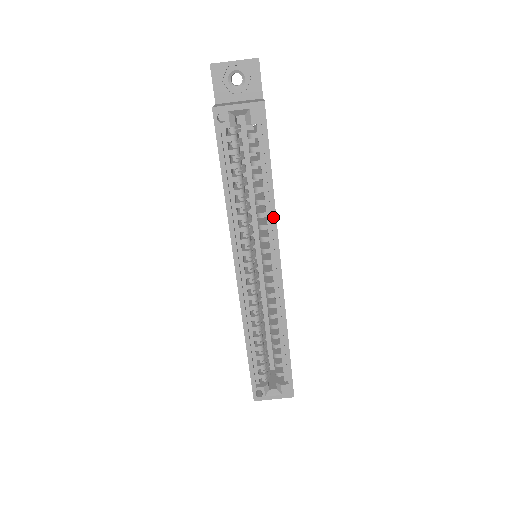
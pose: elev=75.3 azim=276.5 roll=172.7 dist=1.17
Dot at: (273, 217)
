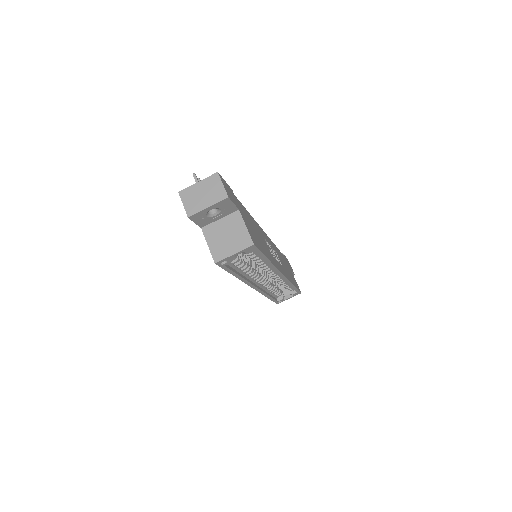
Dot at: (273, 267)
